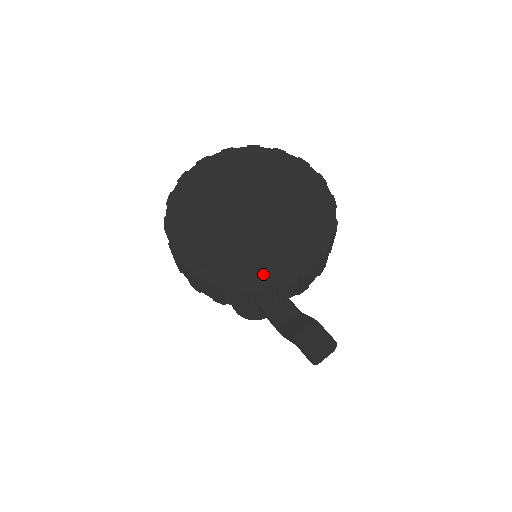
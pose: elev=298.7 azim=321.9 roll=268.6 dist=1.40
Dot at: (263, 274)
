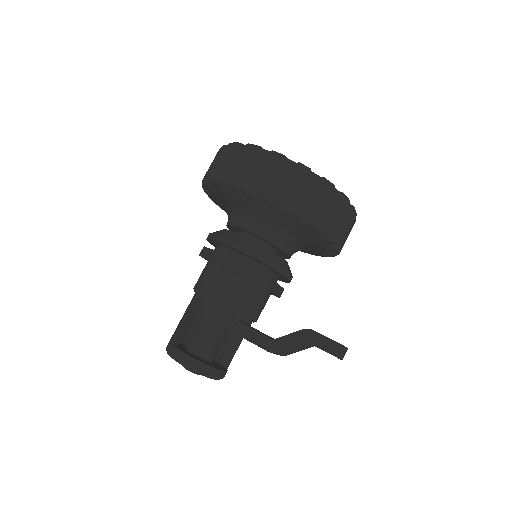
Dot at: occluded
